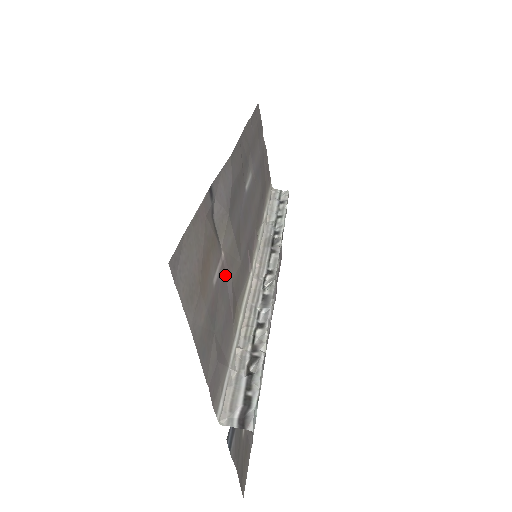
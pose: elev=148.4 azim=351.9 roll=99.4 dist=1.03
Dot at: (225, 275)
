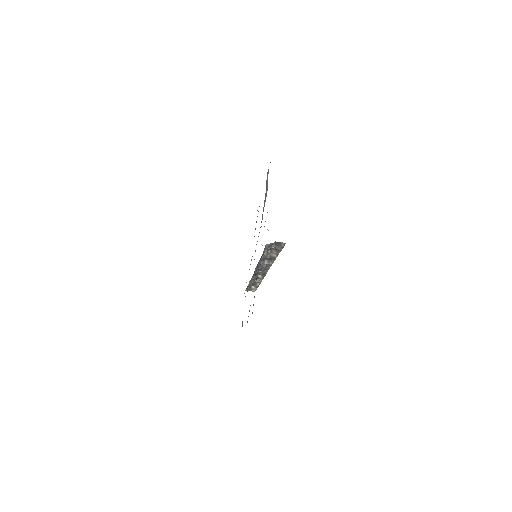
Dot at: occluded
